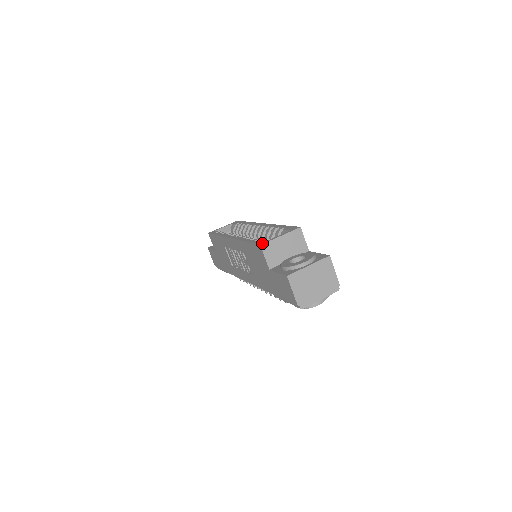
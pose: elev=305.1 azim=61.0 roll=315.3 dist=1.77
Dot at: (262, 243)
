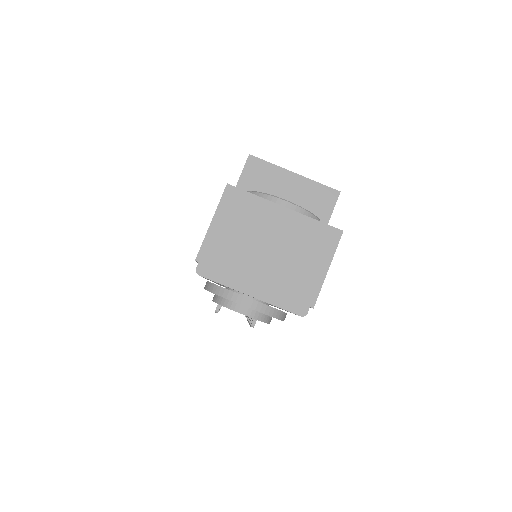
Dot at: (256, 157)
